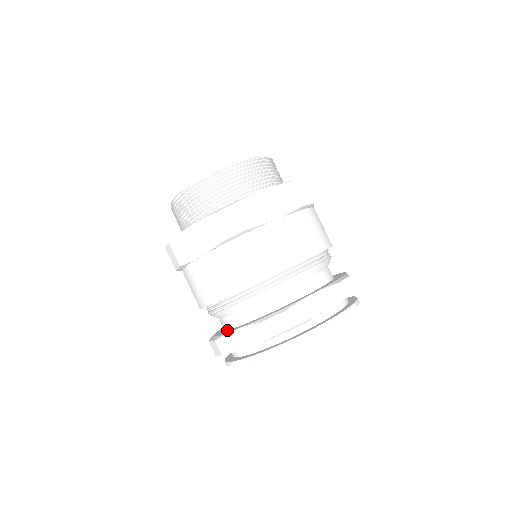
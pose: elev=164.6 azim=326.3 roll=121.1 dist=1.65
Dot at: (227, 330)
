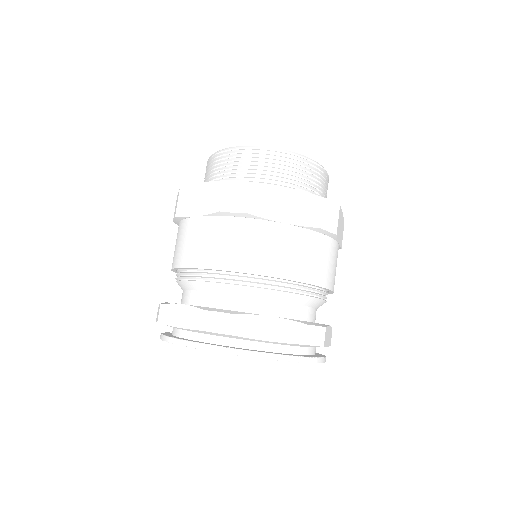
Dot at: (232, 310)
